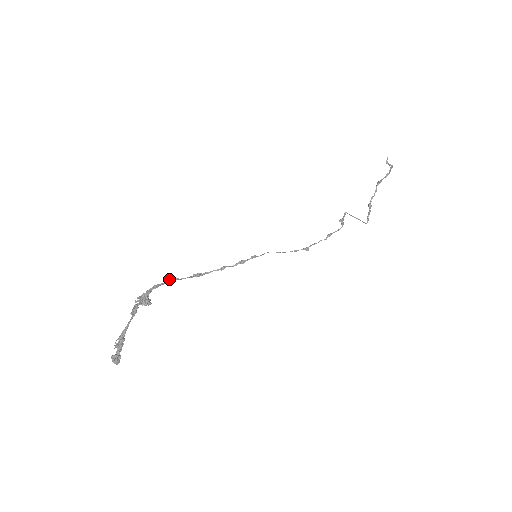
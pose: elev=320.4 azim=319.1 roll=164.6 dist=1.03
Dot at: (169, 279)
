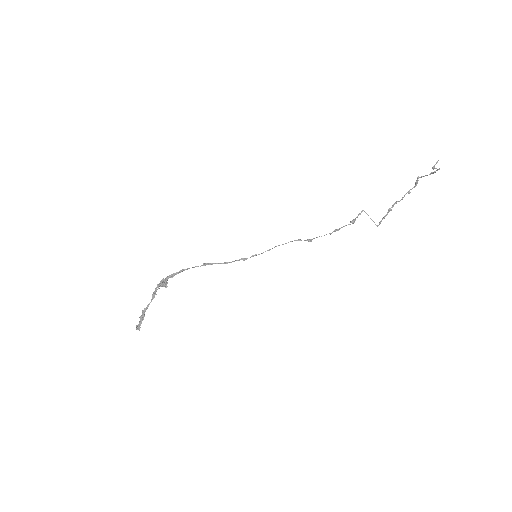
Dot at: (183, 269)
